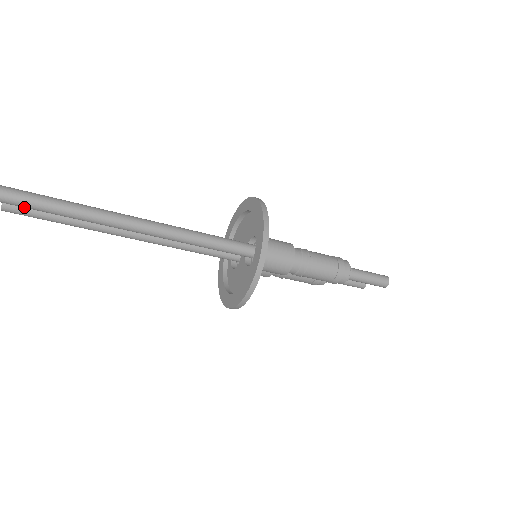
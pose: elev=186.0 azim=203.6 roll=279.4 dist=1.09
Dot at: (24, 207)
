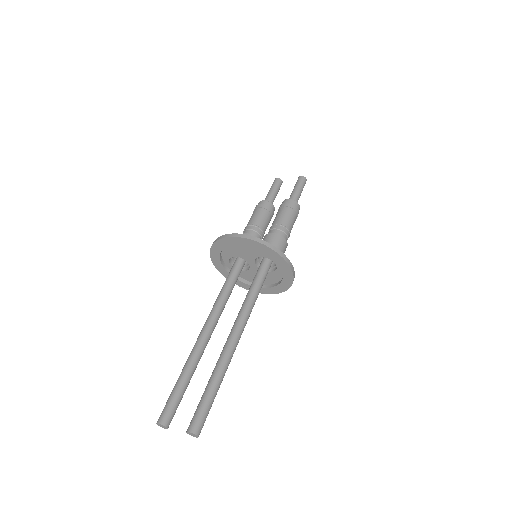
Dot at: occluded
